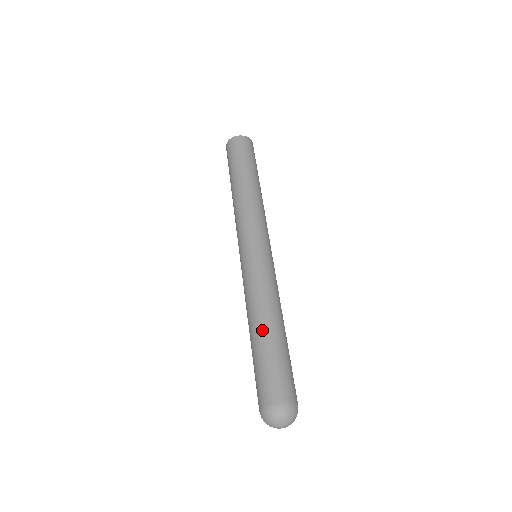
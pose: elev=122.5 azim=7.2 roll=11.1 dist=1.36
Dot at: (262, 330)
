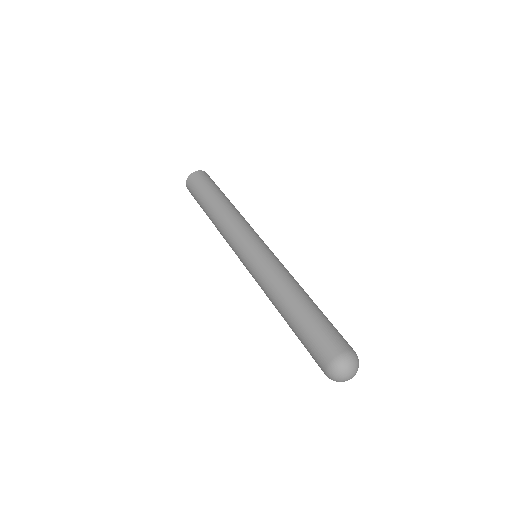
Dot at: (306, 299)
